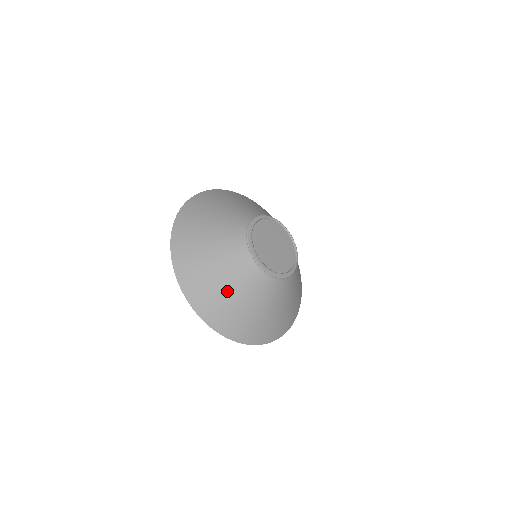
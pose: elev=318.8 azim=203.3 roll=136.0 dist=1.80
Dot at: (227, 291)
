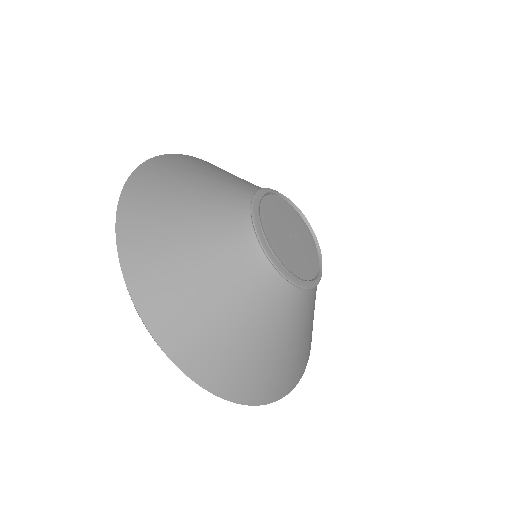
Dot at: (282, 349)
